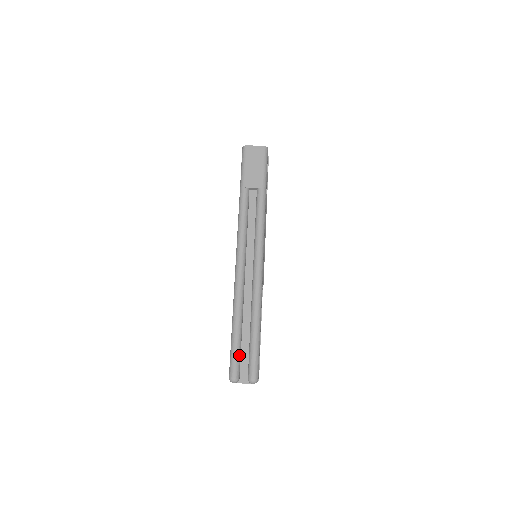
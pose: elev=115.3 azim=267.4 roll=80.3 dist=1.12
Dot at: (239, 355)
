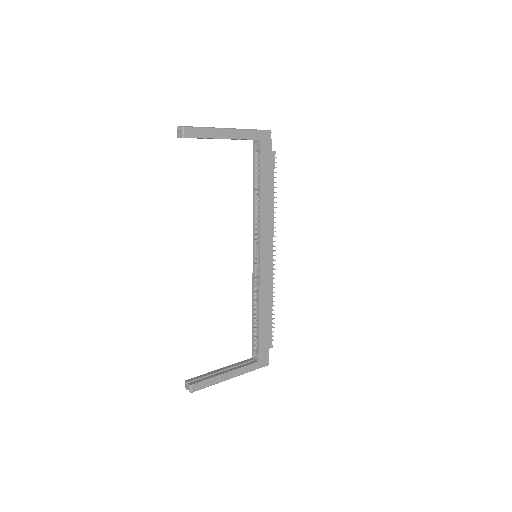
Dot at: occluded
